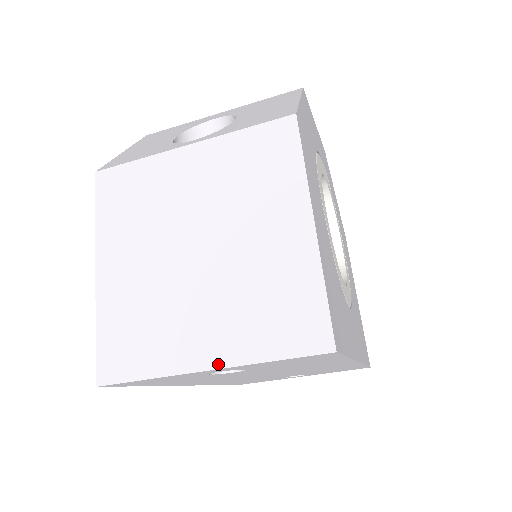
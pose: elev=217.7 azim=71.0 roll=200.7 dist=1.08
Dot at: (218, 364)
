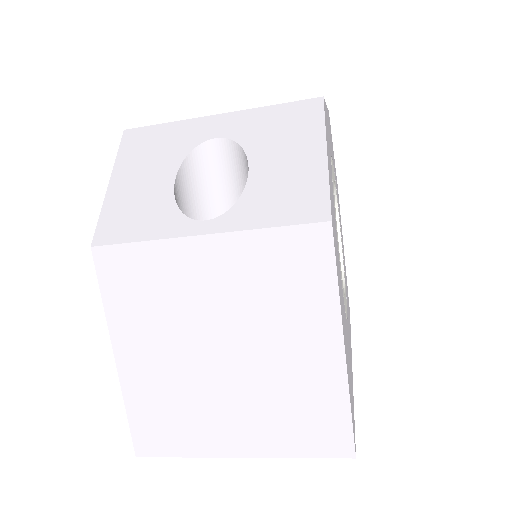
Dot at: (250, 454)
